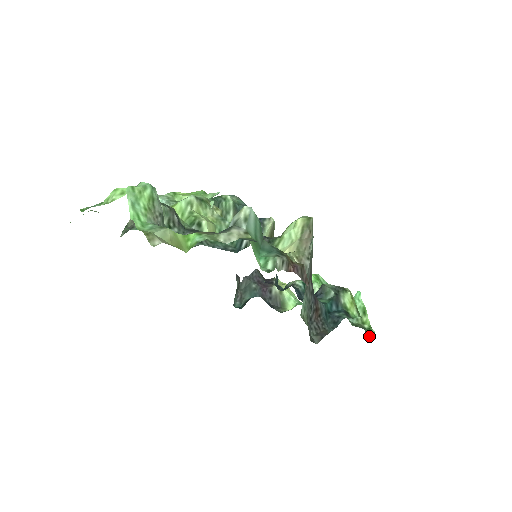
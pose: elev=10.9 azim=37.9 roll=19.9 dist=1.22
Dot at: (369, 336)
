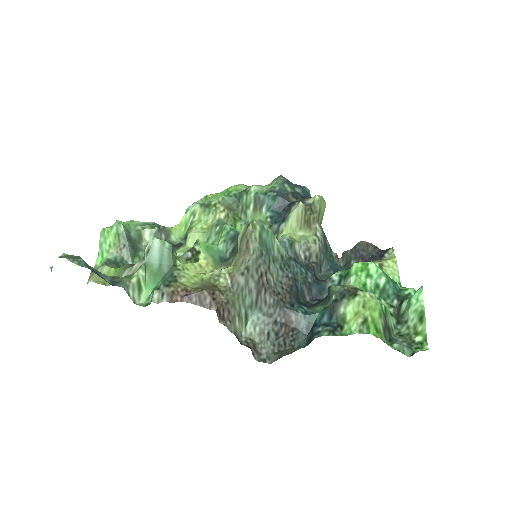
Dot at: (411, 354)
